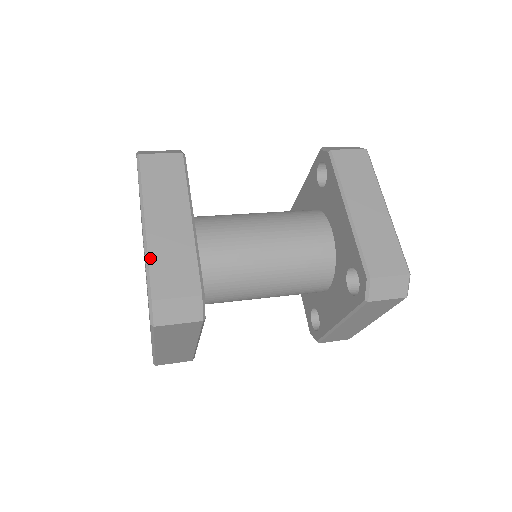
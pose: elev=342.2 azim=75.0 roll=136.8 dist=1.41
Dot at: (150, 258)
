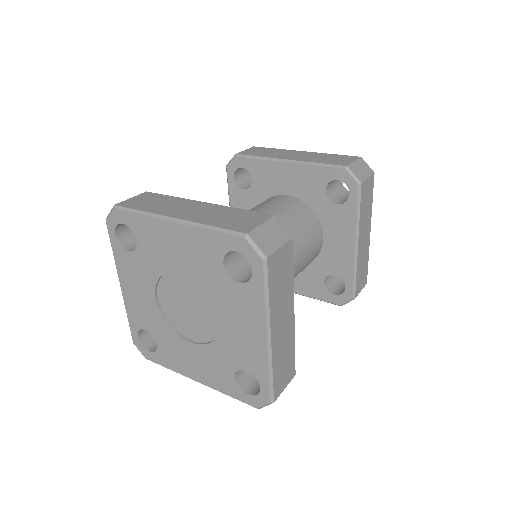
Dot at: (209, 224)
